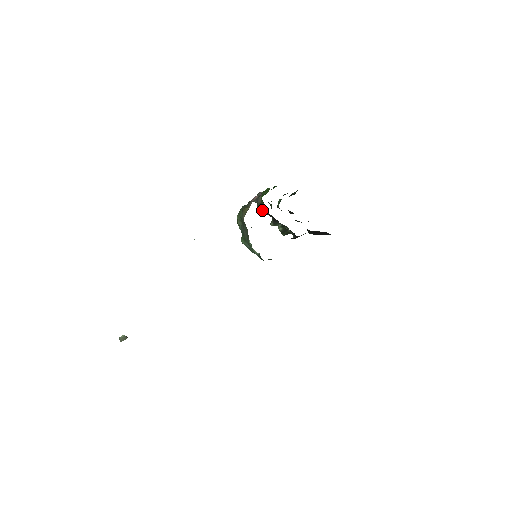
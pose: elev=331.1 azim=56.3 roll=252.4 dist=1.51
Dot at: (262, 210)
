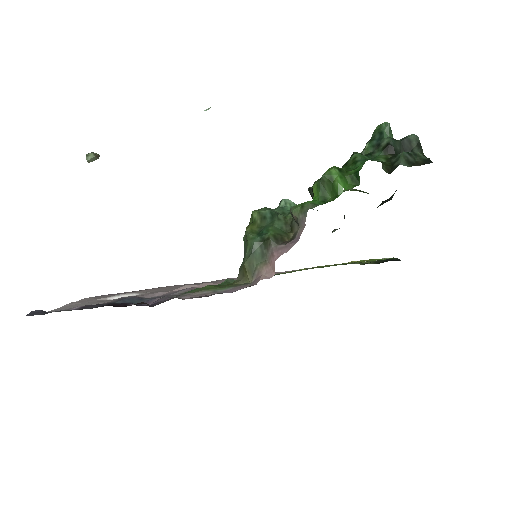
Dot at: (311, 194)
